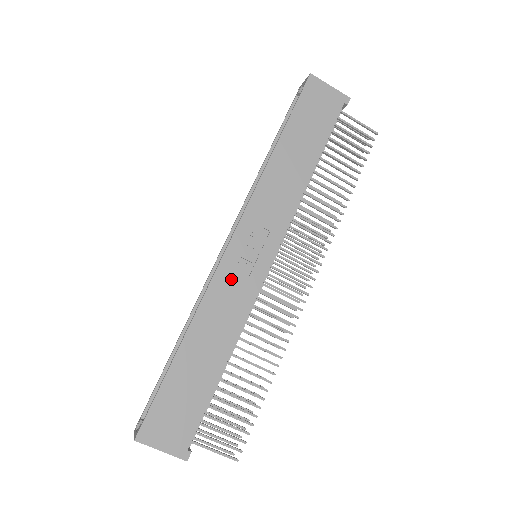
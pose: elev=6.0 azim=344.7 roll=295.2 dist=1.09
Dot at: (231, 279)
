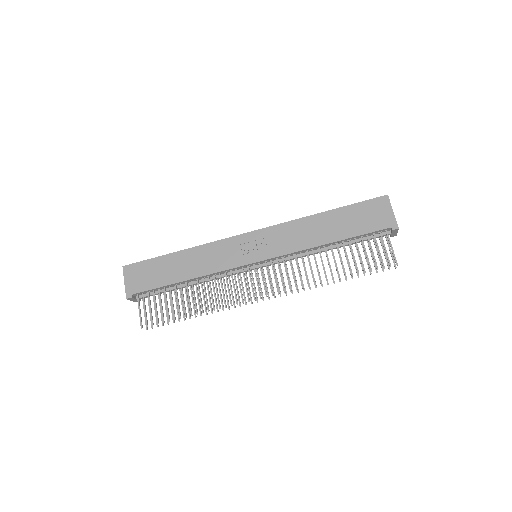
Dot at: (229, 249)
